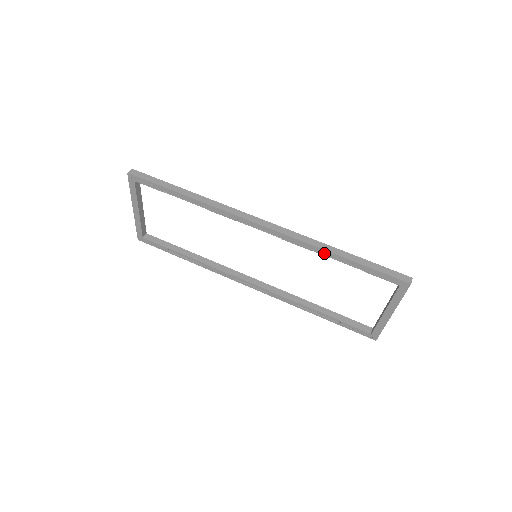
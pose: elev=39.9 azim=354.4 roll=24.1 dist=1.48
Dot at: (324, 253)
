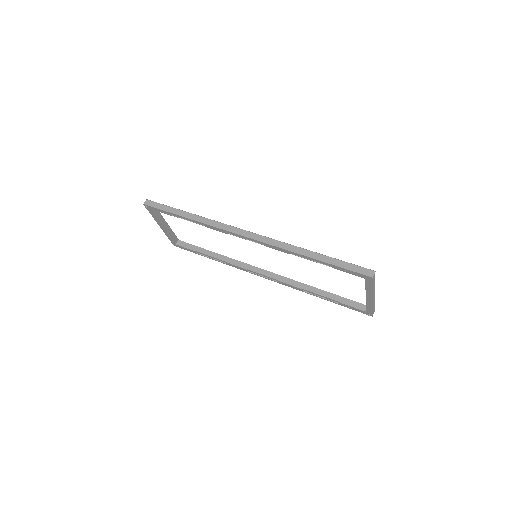
Dot at: (299, 255)
